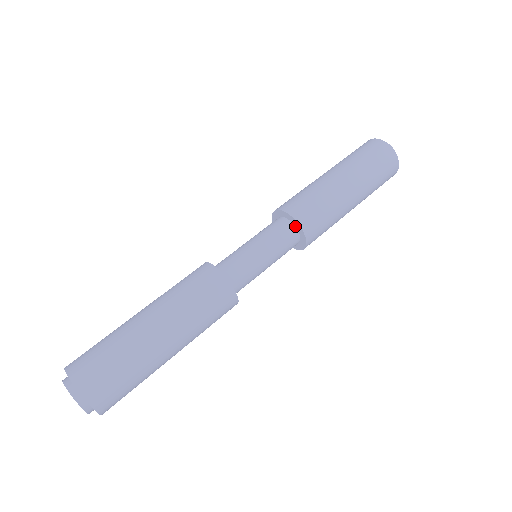
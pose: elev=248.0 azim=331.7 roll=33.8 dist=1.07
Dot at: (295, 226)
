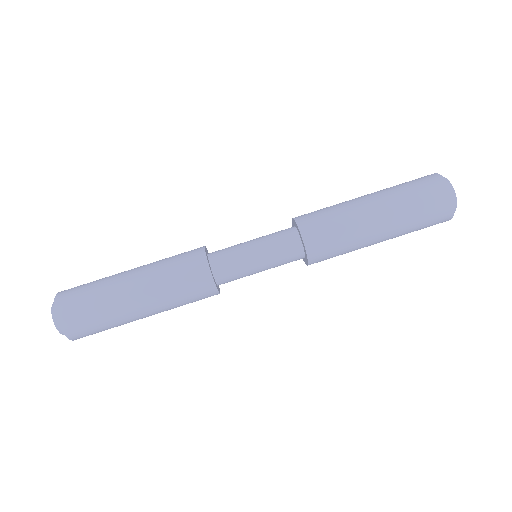
Dot at: (298, 232)
